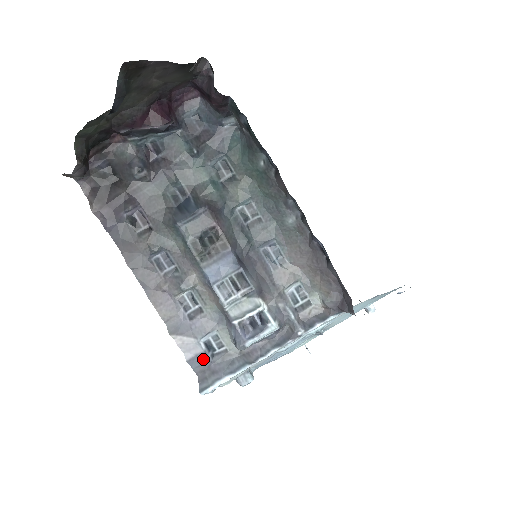
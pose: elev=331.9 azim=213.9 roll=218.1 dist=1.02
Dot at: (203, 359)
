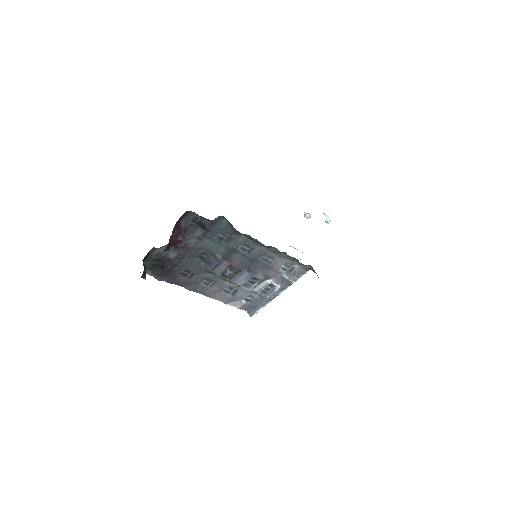
Dot at: (246, 305)
